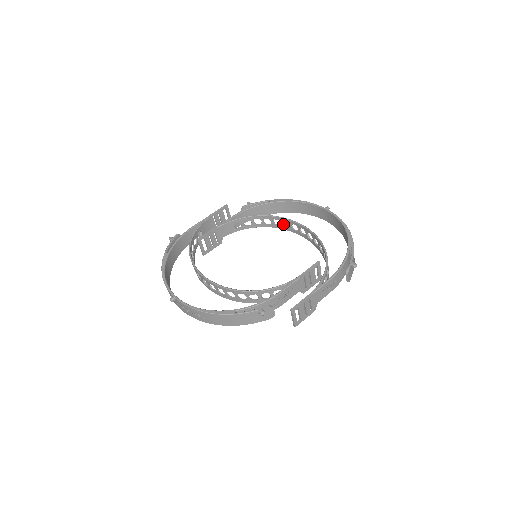
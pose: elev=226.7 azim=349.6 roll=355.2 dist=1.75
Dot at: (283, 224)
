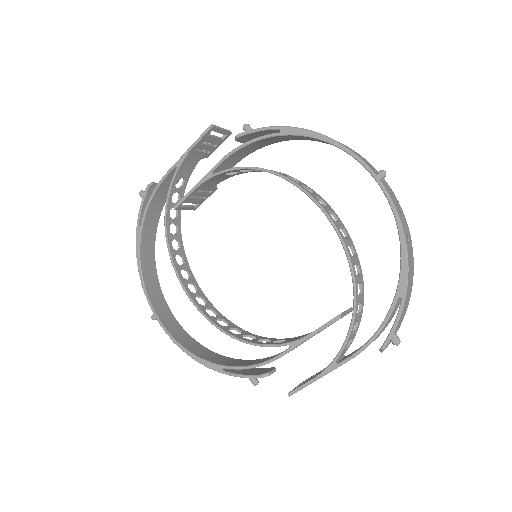
Dot at: occluded
